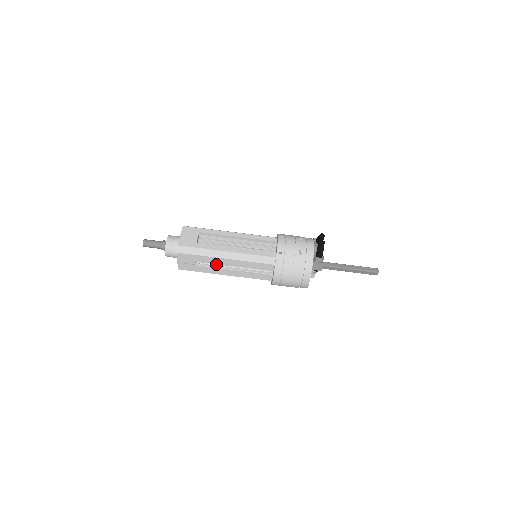
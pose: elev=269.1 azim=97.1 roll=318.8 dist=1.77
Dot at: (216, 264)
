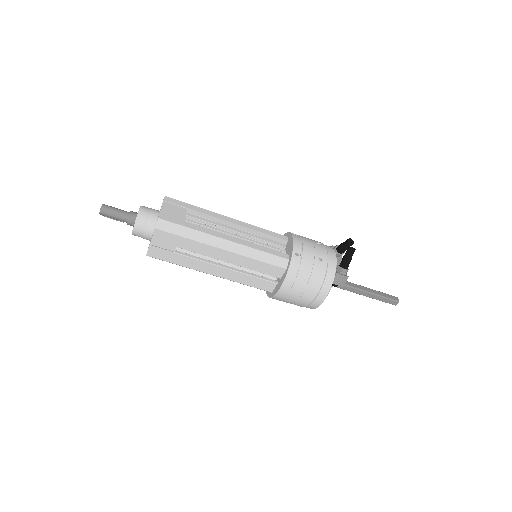
Dot at: (202, 257)
